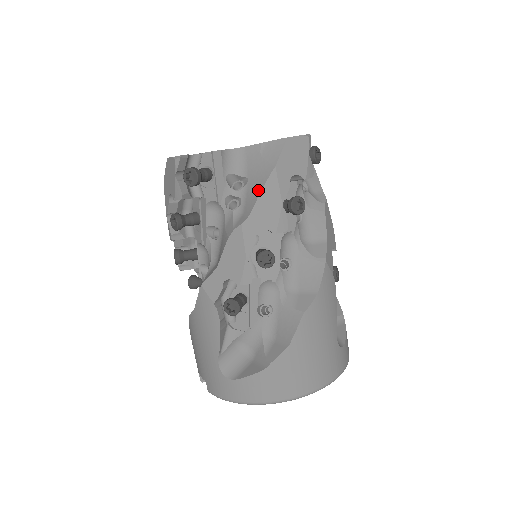
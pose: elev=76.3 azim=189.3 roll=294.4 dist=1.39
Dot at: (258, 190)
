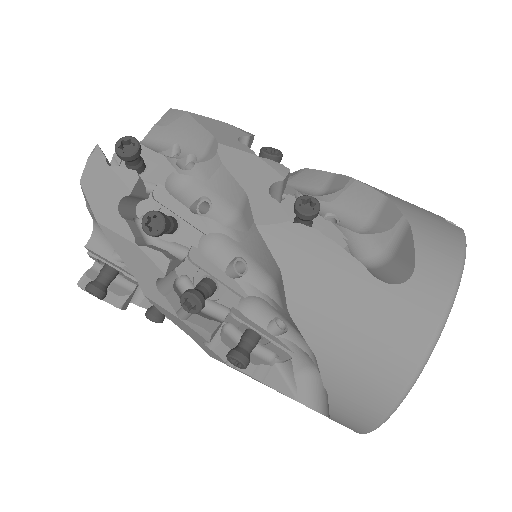
Dot at: (119, 253)
